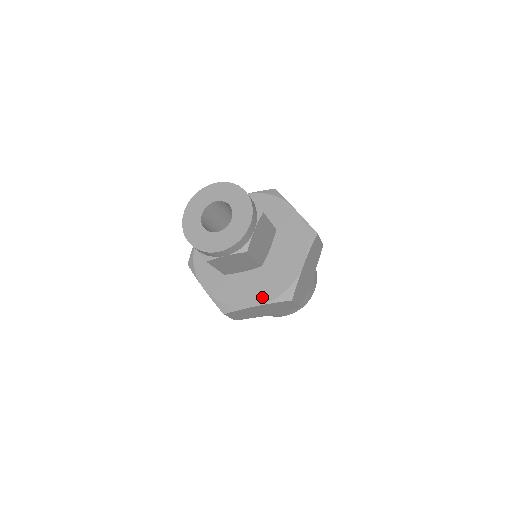
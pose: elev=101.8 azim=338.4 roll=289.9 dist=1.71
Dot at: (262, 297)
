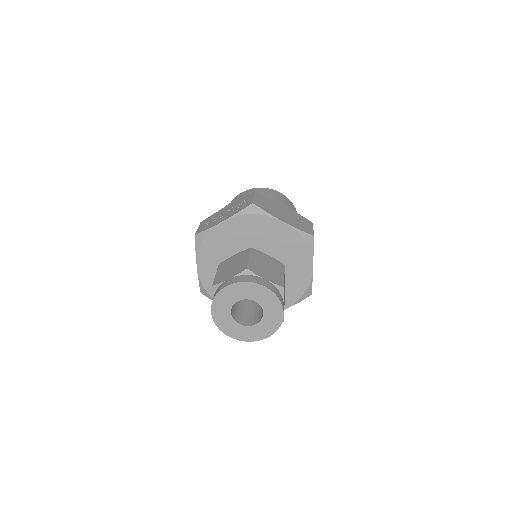
Dot at: occluded
